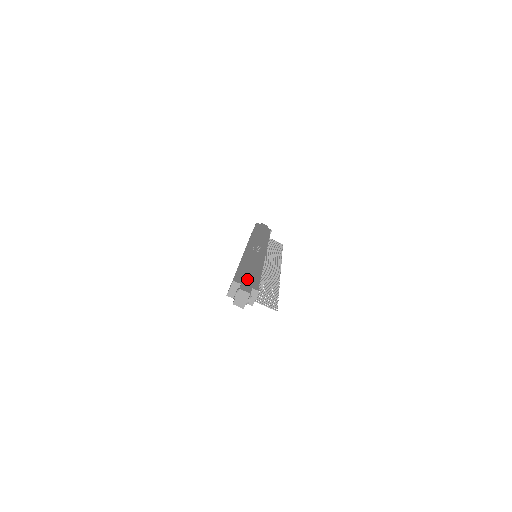
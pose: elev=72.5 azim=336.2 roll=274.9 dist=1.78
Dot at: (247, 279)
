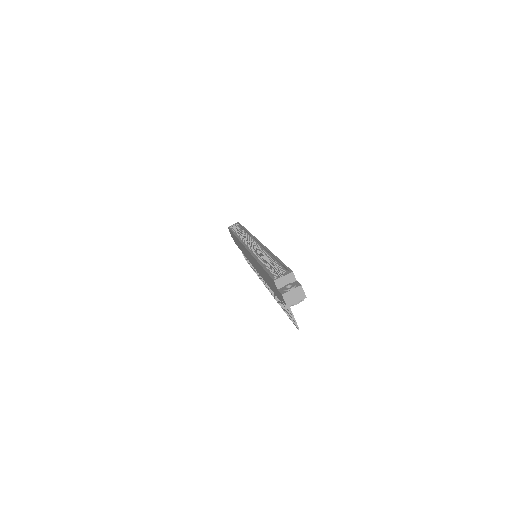
Dot at: occluded
